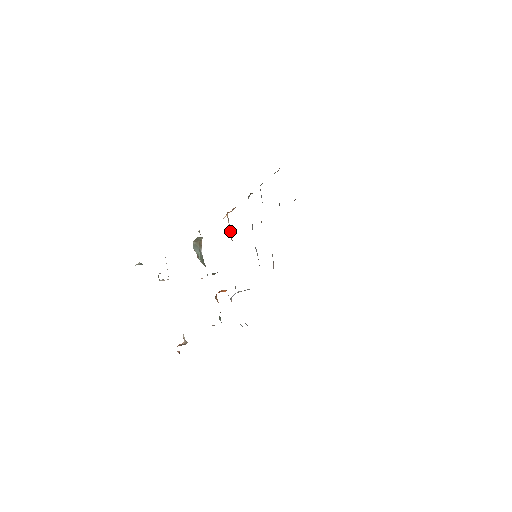
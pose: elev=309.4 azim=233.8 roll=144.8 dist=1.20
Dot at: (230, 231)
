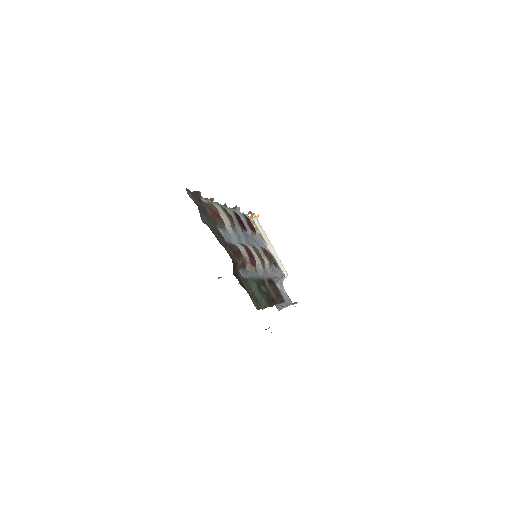
Dot at: (257, 231)
